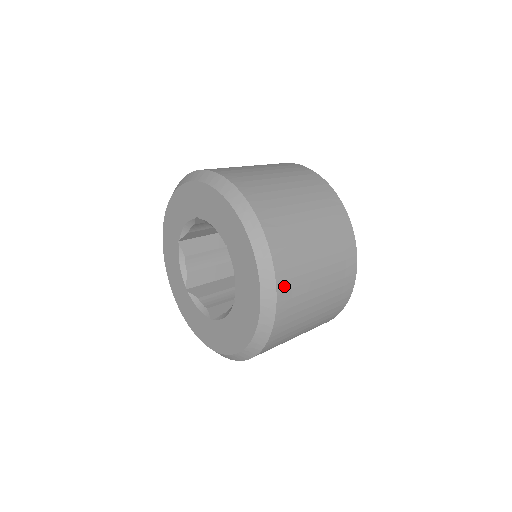
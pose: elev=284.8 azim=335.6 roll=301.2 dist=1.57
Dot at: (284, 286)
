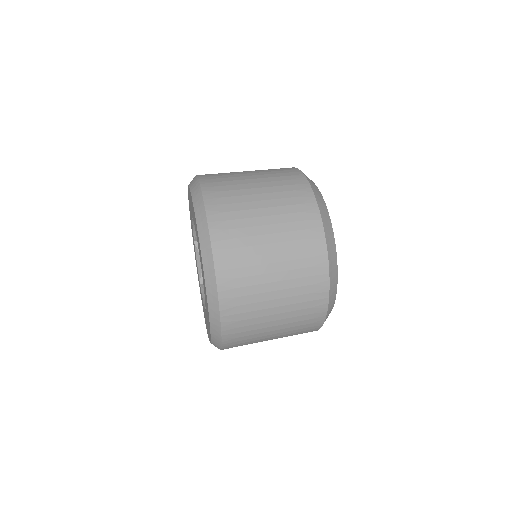
Dot at: (230, 346)
